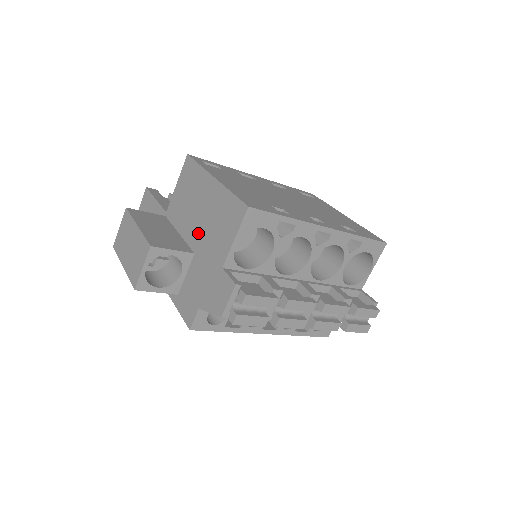
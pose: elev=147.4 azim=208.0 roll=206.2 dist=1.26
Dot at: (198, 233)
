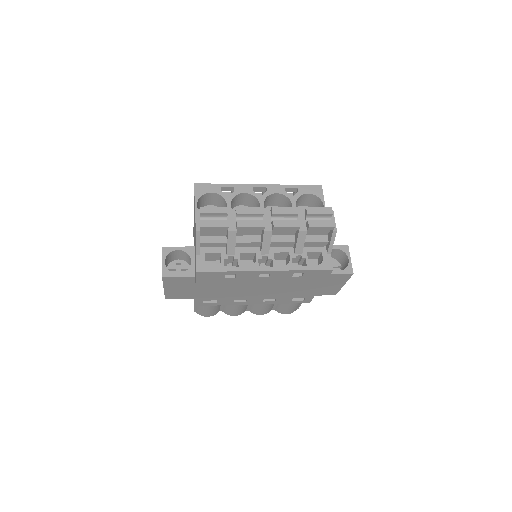
Dot at: (194, 237)
